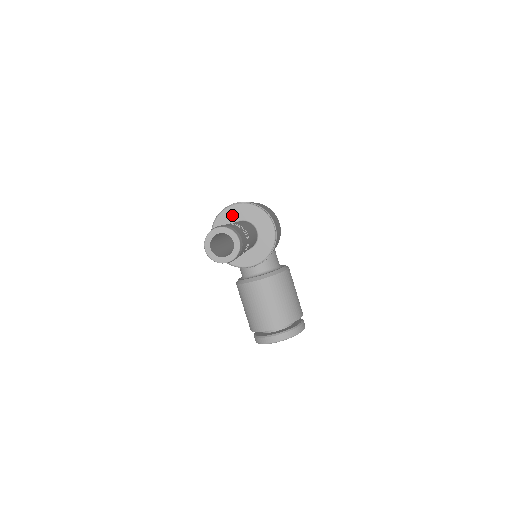
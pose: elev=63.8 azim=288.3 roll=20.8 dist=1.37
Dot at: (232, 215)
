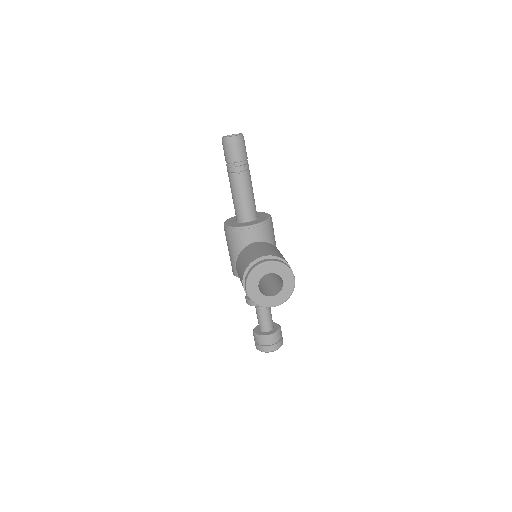
Dot at: occluded
